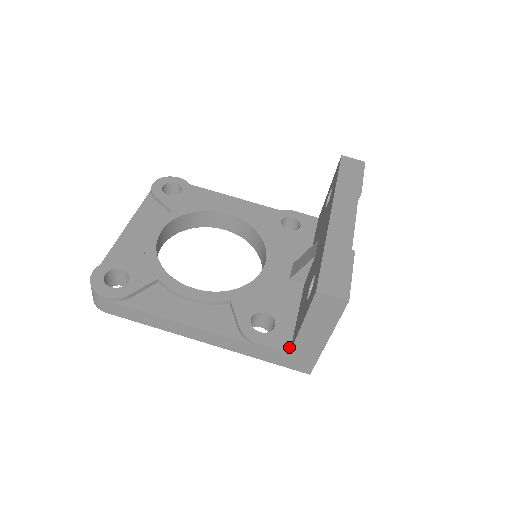
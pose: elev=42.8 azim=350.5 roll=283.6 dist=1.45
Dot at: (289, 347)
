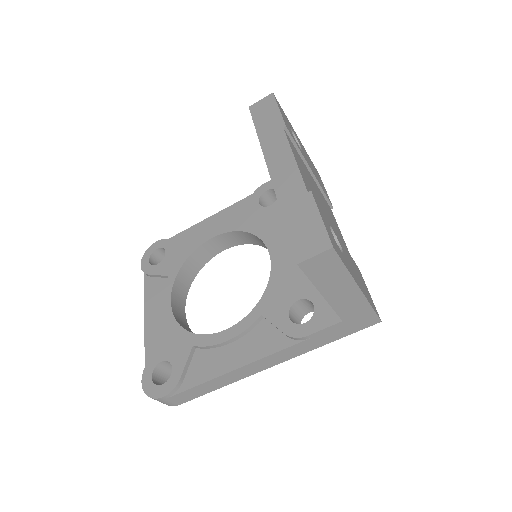
Dot at: (338, 316)
